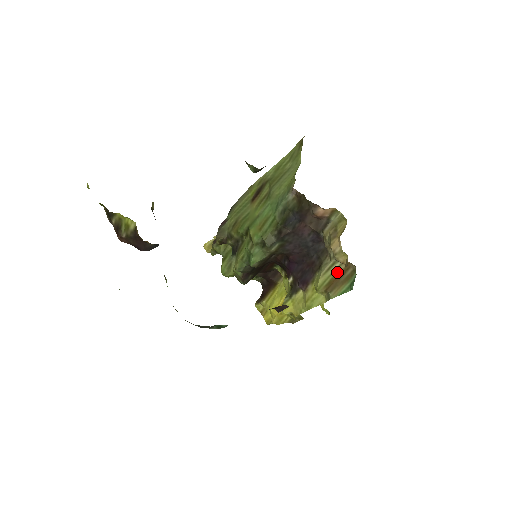
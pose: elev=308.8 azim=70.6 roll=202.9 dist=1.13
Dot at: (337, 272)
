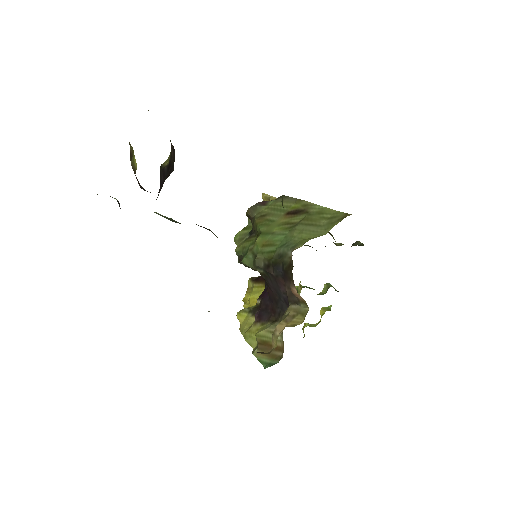
Dot at: occluded
